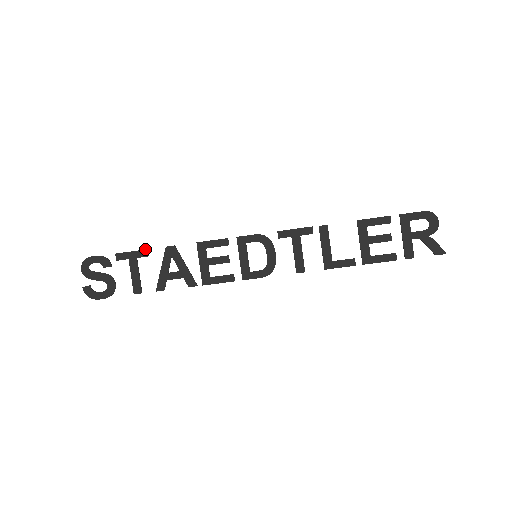
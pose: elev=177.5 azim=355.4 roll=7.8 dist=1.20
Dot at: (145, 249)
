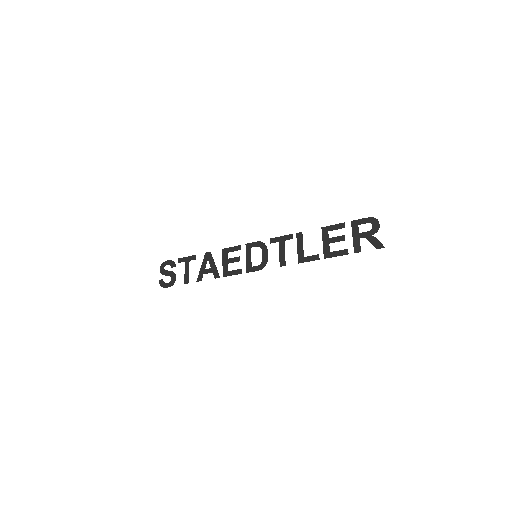
Dot at: (194, 255)
